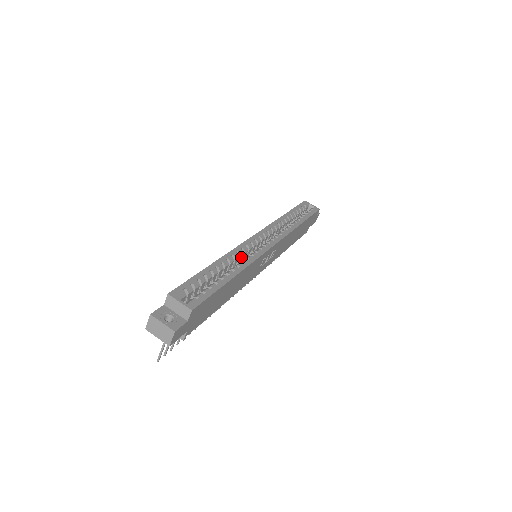
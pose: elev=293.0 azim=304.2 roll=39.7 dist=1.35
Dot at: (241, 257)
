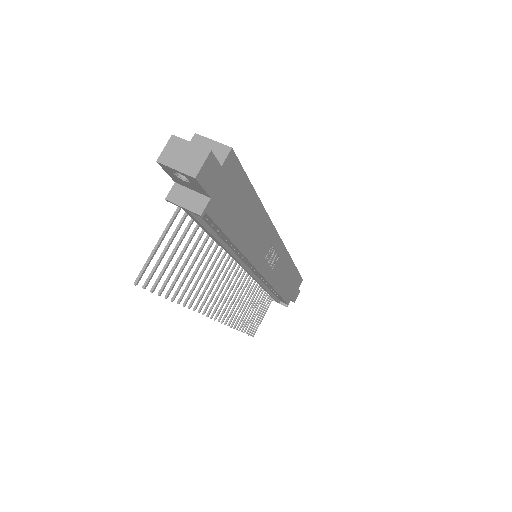
Dot at: occluded
